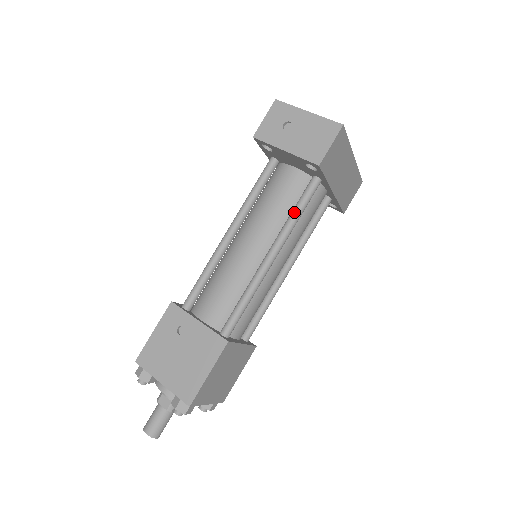
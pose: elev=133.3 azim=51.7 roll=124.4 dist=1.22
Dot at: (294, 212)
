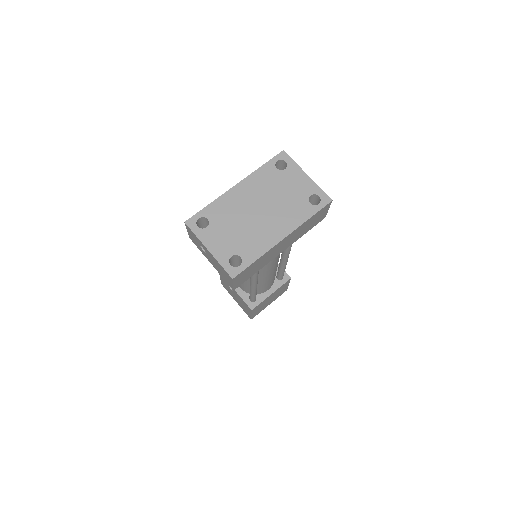
Dot at: occluded
